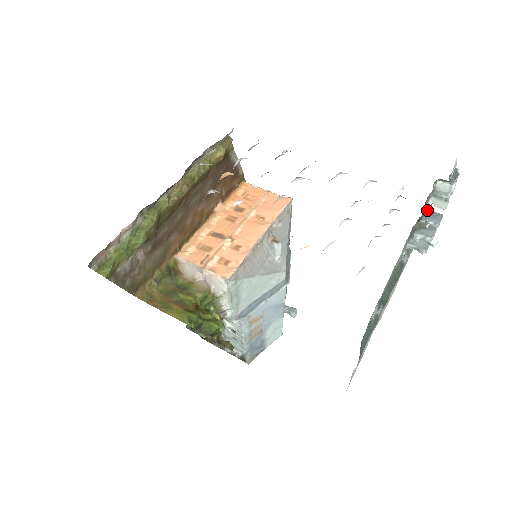
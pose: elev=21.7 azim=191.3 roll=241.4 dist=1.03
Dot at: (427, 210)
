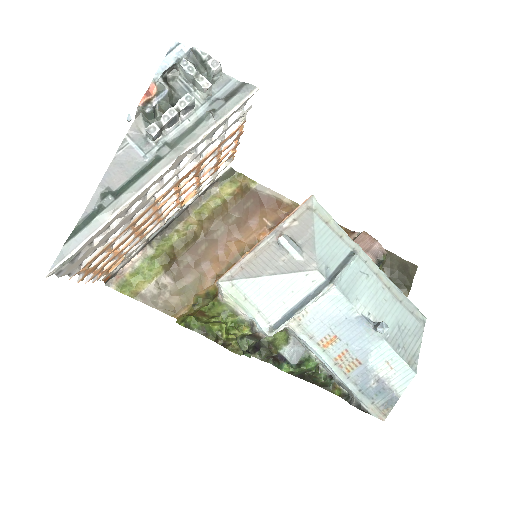
Dot at: occluded
